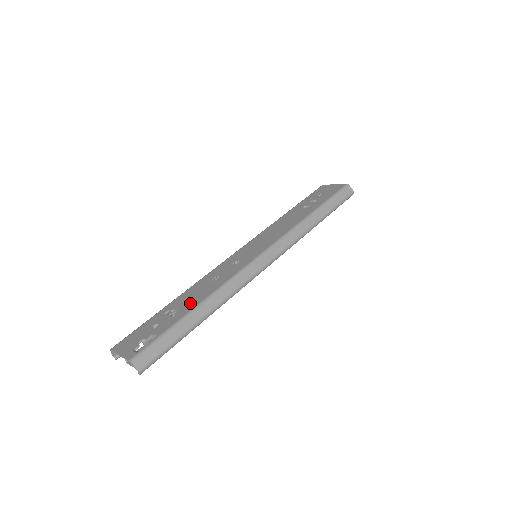
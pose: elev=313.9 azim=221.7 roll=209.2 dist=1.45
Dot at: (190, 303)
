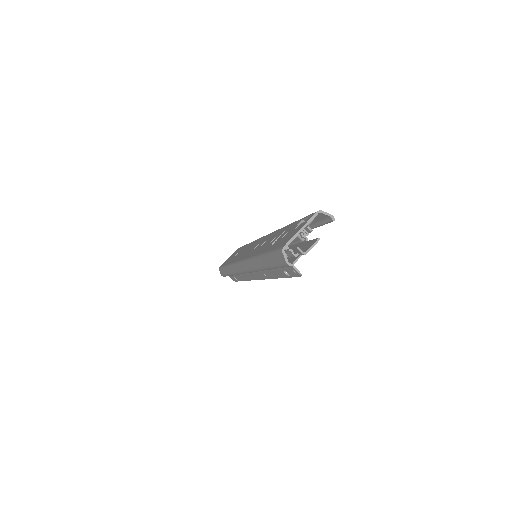
Dot at: (279, 233)
